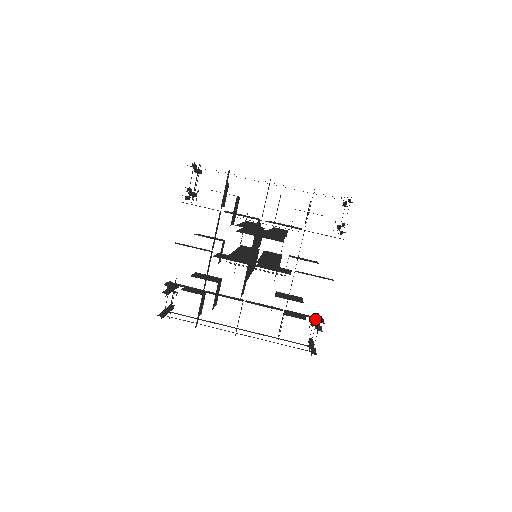
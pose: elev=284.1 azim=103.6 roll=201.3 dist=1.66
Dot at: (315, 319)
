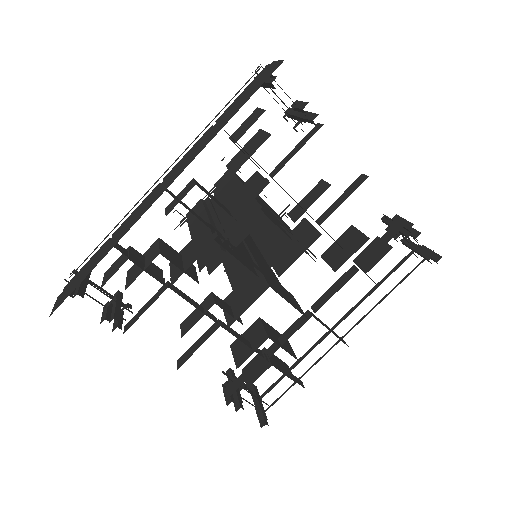
Dot at: occluded
